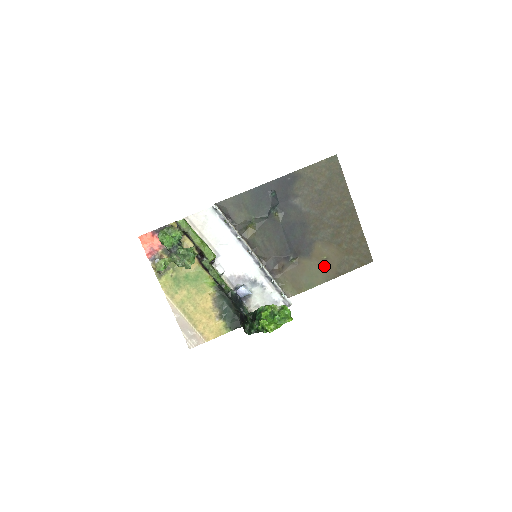
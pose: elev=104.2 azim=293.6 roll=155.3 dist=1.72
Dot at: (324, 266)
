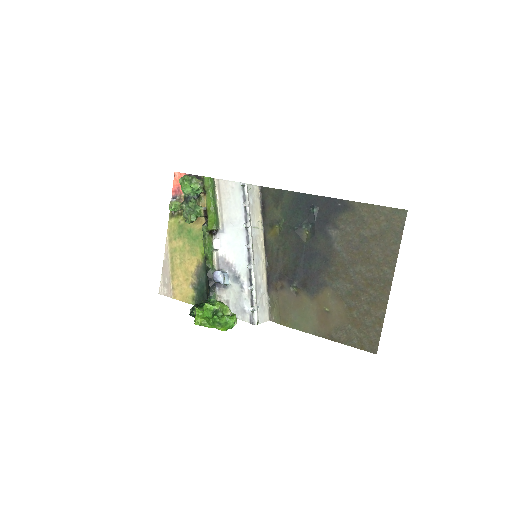
Dot at: (321, 317)
